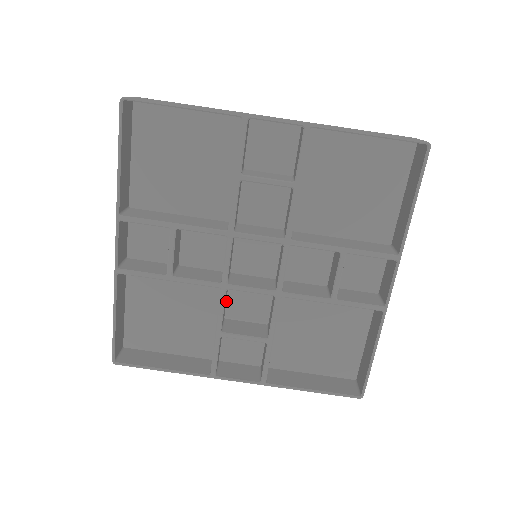
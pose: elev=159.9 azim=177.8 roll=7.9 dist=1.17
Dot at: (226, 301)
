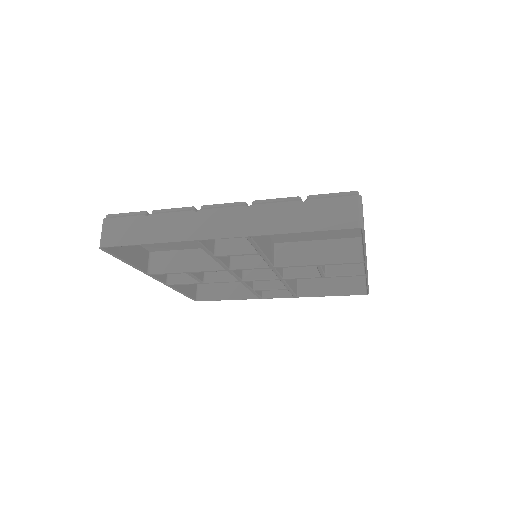
Dot at: occluded
